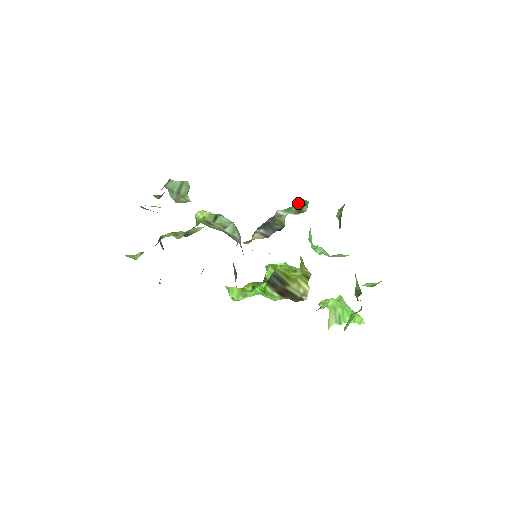
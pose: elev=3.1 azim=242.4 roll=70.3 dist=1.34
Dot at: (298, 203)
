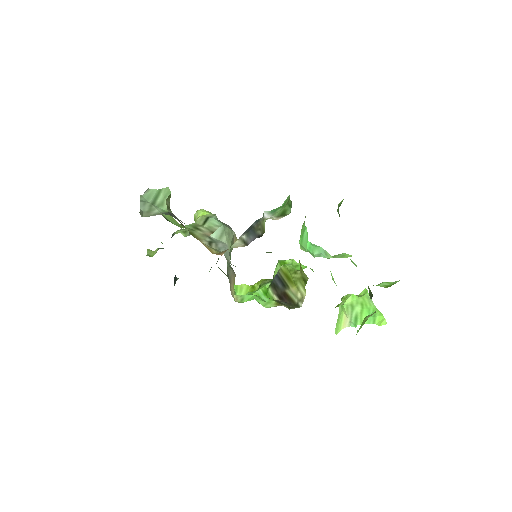
Dot at: (285, 203)
